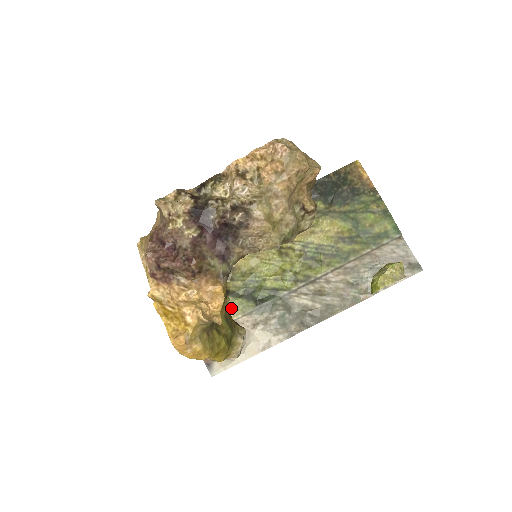
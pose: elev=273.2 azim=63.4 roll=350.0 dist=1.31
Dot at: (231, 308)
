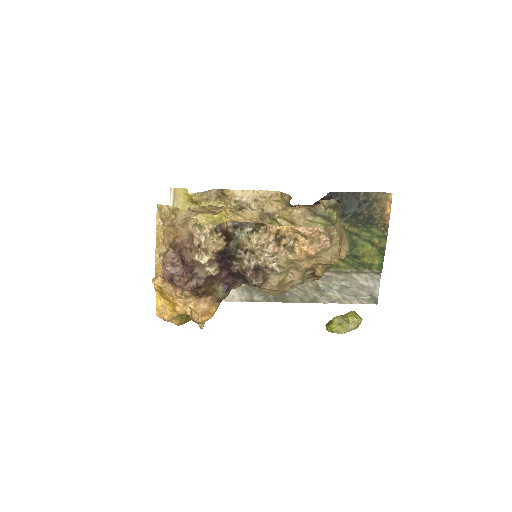
Dot at: occluded
